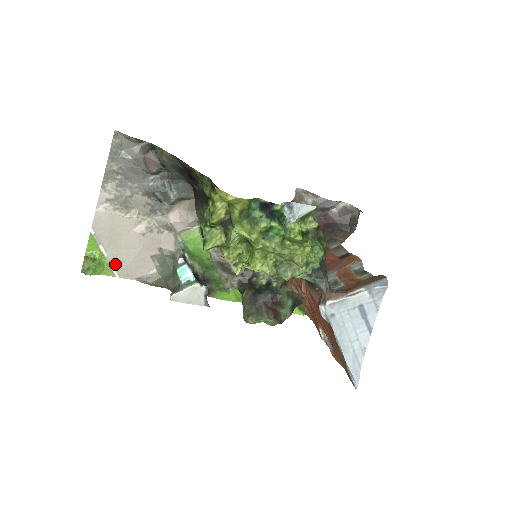
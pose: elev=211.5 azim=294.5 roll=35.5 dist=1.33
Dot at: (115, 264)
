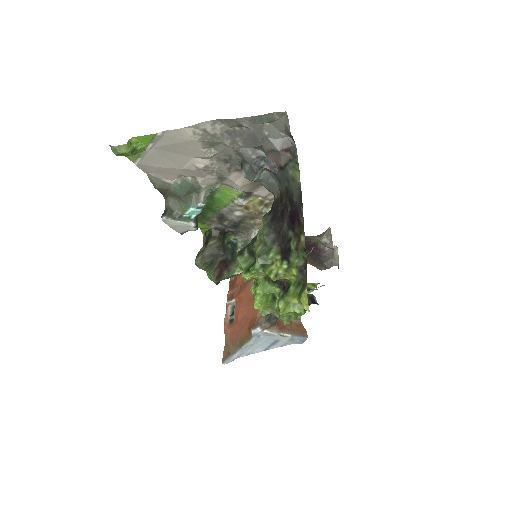
Dot at: (146, 158)
